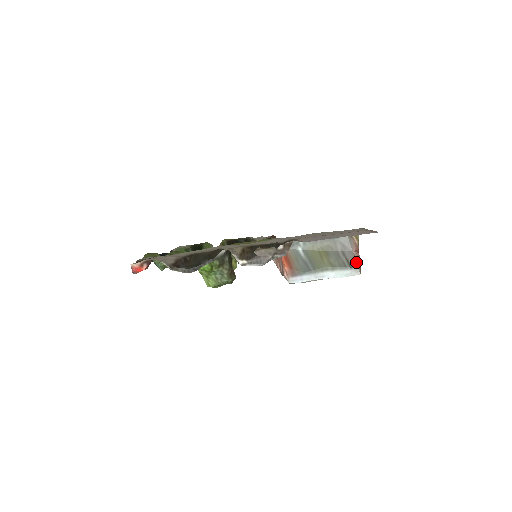
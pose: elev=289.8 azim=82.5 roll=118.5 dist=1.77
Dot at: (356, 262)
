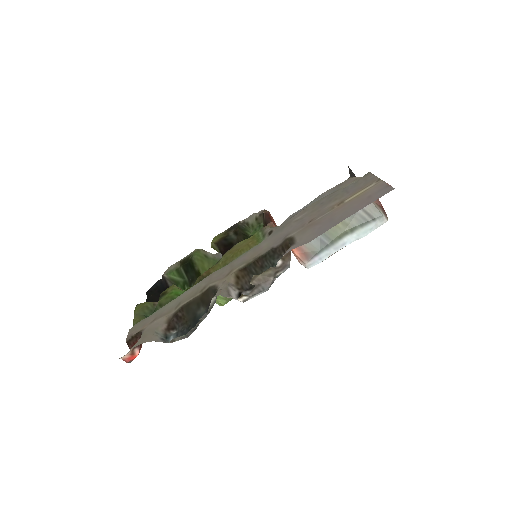
Dot at: (377, 209)
